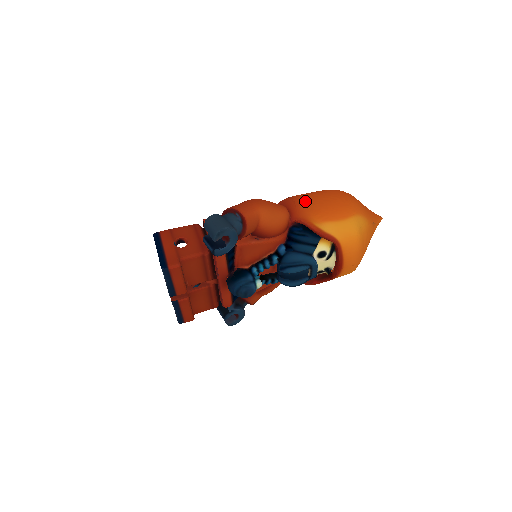
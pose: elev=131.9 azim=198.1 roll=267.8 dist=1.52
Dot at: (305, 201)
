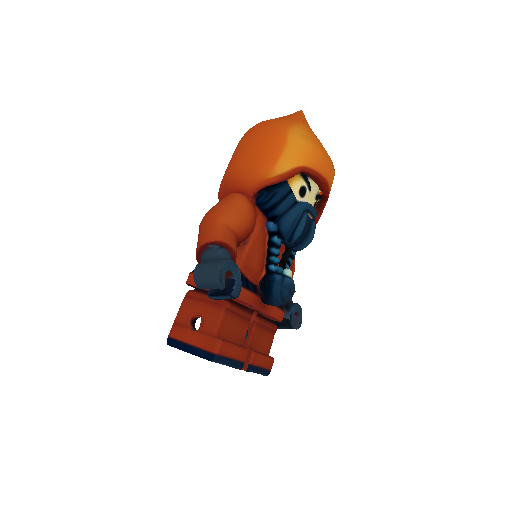
Dot at: (239, 170)
